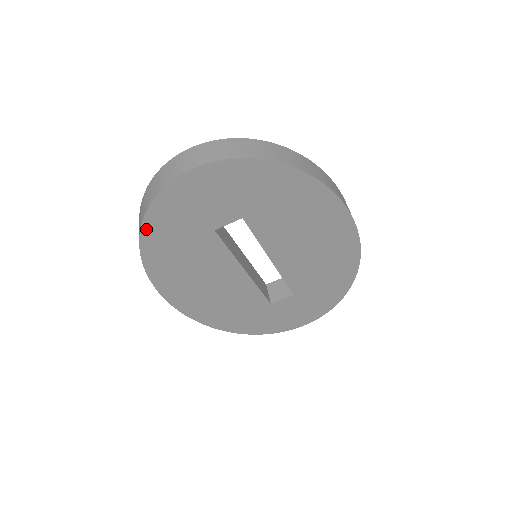
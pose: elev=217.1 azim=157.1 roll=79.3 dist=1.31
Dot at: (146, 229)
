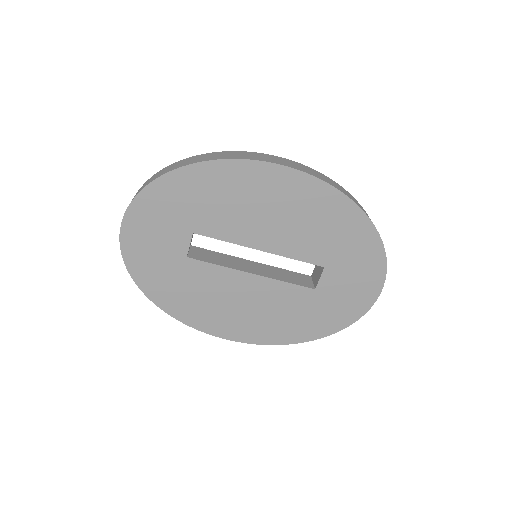
Dot at: (145, 289)
